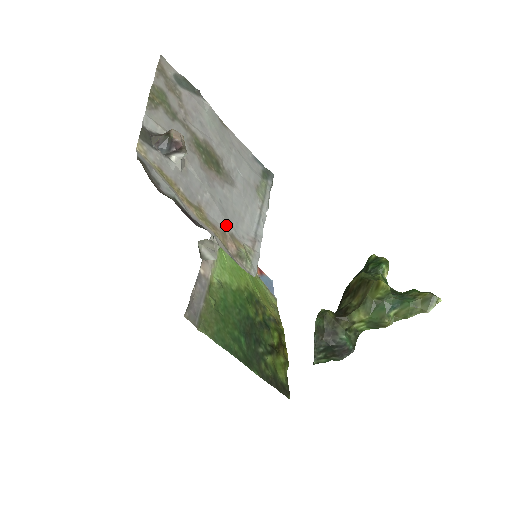
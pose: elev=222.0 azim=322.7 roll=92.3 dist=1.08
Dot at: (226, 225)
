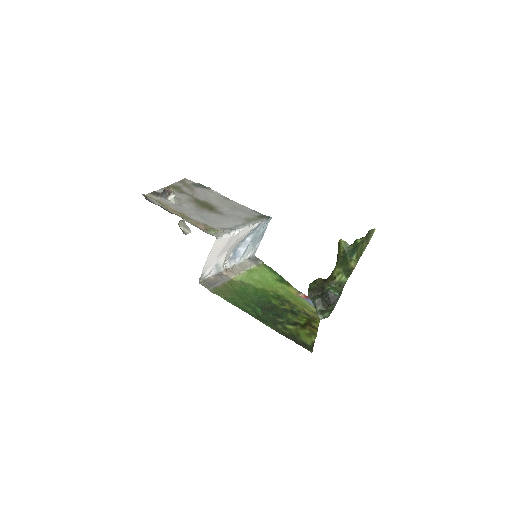
Dot at: (202, 221)
